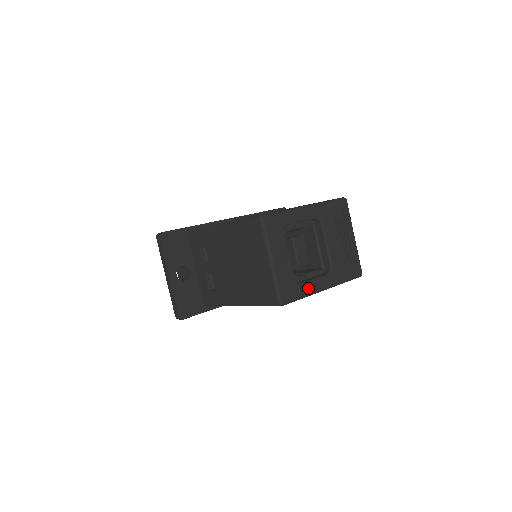
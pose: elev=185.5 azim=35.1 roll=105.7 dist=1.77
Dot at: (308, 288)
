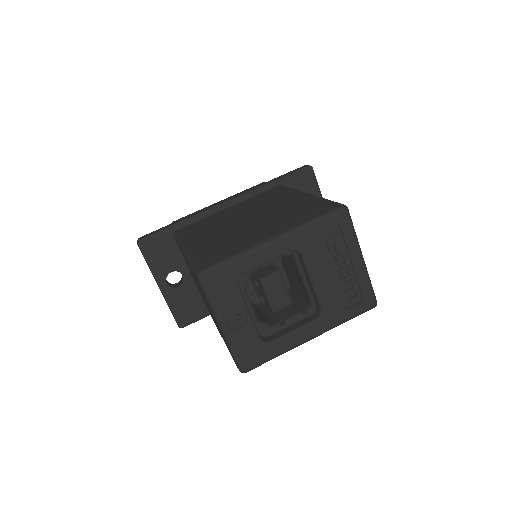
Dot at: (283, 345)
